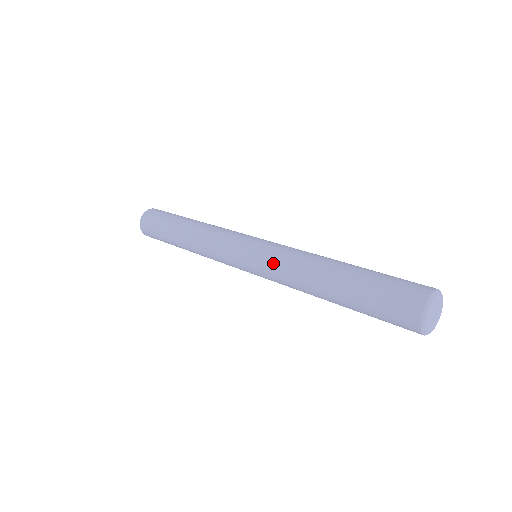
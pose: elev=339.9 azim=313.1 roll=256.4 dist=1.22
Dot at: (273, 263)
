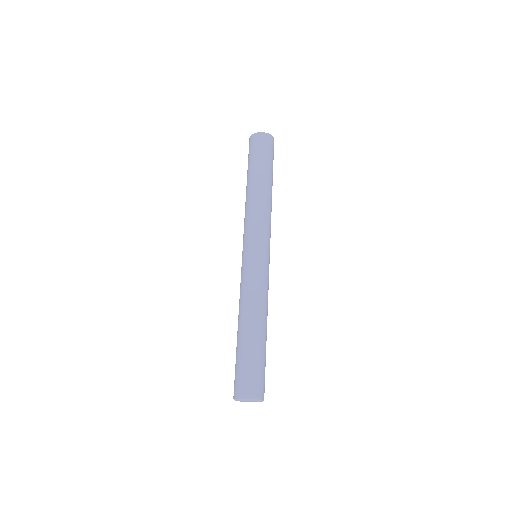
Dot at: (251, 279)
